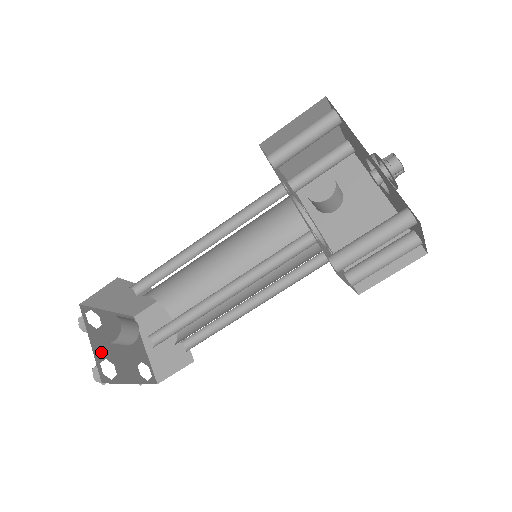
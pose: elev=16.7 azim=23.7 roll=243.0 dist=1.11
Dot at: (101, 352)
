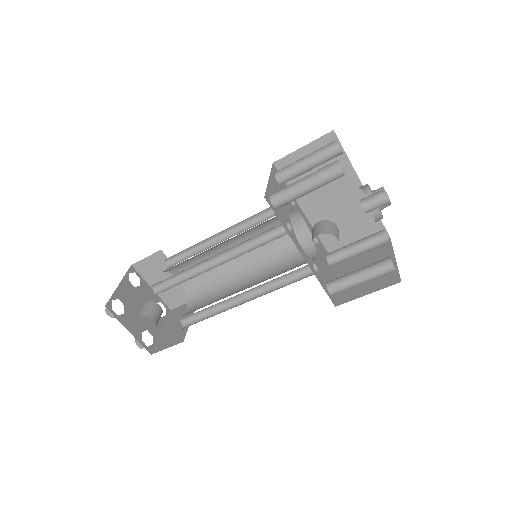
Dot at: (137, 330)
